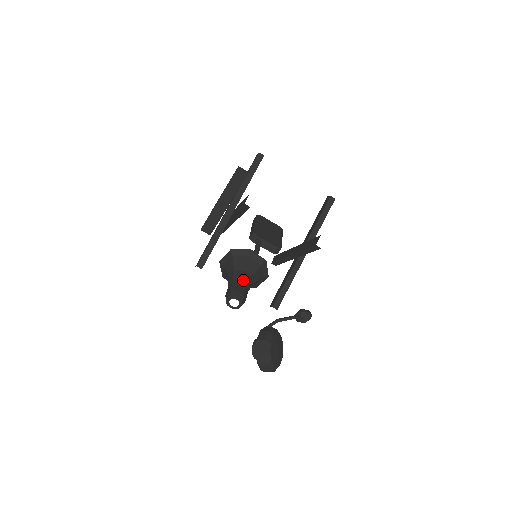
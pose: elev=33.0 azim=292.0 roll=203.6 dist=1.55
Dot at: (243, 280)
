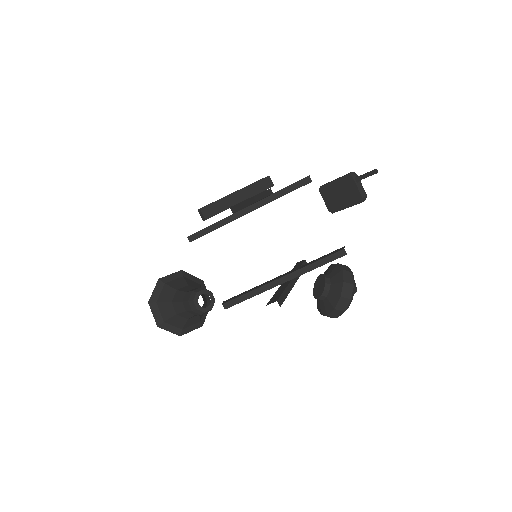
Dot at: occluded
